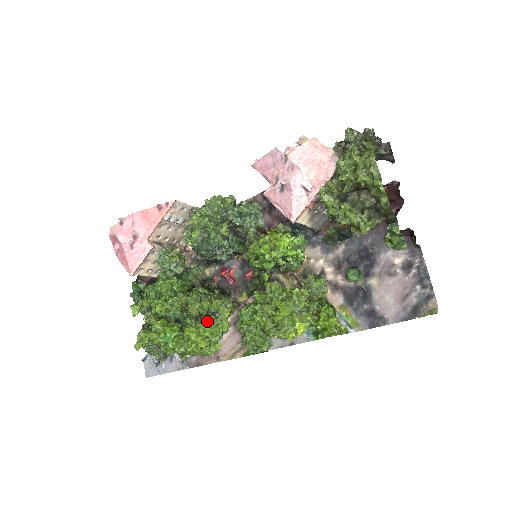
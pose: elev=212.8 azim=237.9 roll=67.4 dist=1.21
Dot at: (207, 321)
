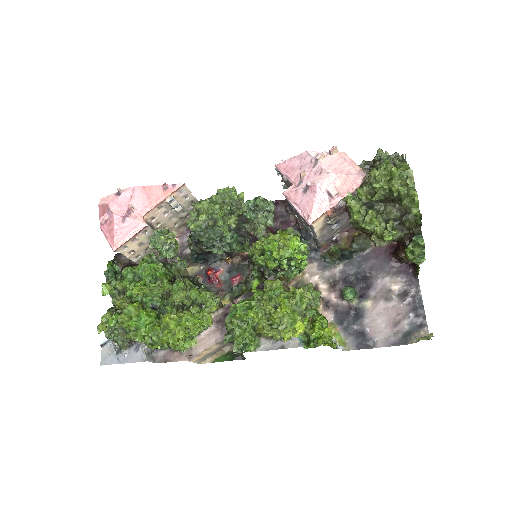
Dot at: (191, 311)
